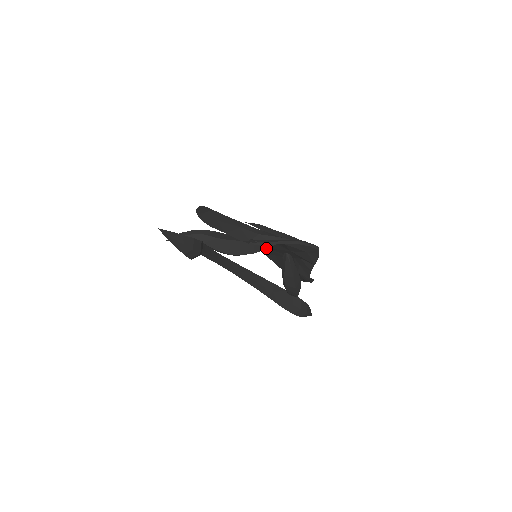
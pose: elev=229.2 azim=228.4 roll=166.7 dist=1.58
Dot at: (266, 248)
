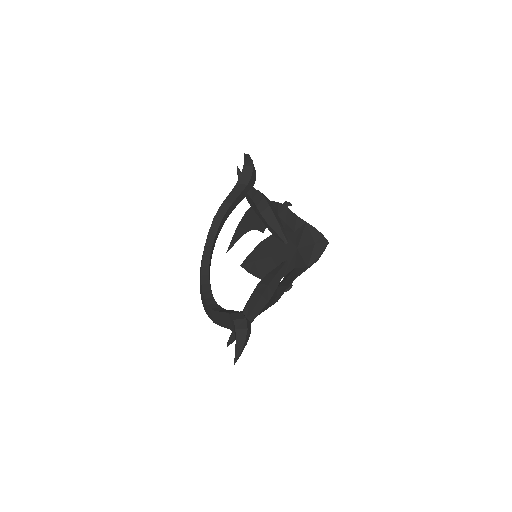
Dot at: (283, 232)
